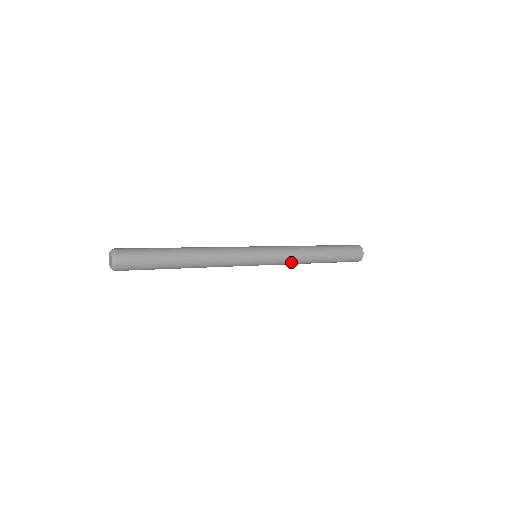
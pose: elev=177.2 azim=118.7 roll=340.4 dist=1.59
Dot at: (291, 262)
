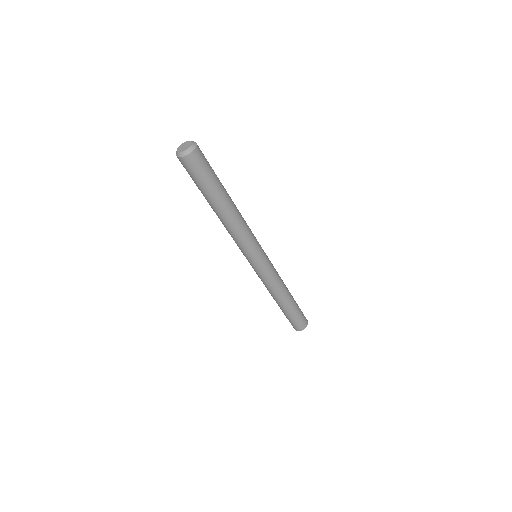
Dot at: (273, 283)
